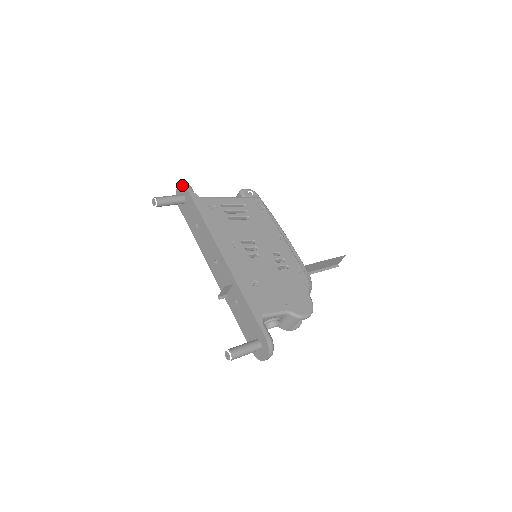
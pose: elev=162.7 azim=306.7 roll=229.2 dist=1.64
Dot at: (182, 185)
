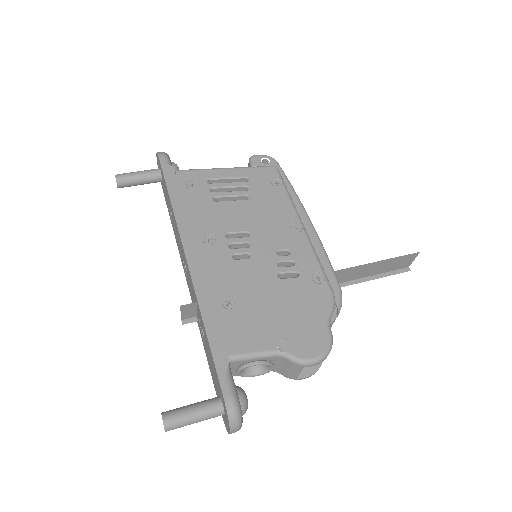
Dot at: (157, 155)
